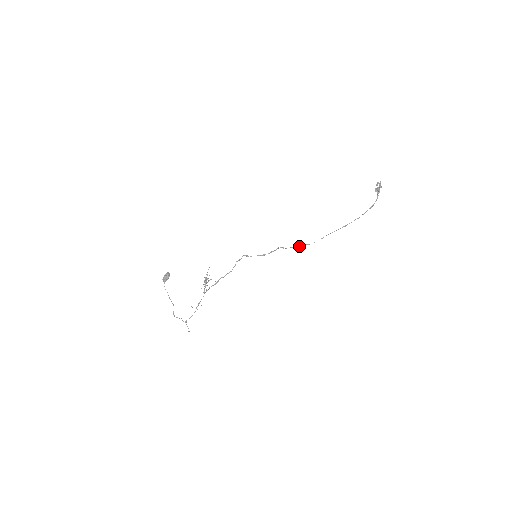
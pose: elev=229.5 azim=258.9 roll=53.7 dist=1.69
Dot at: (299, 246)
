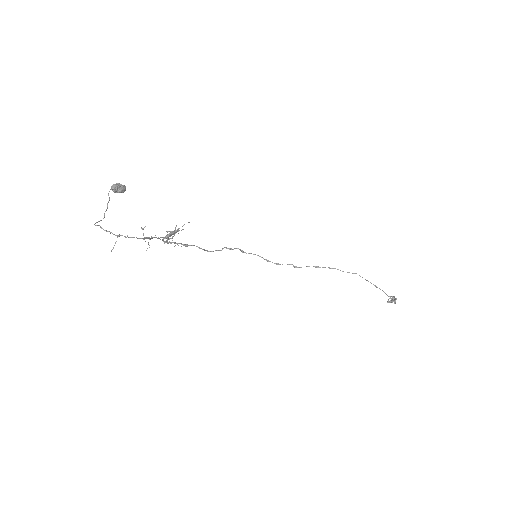
Dot at: (325, 267)
